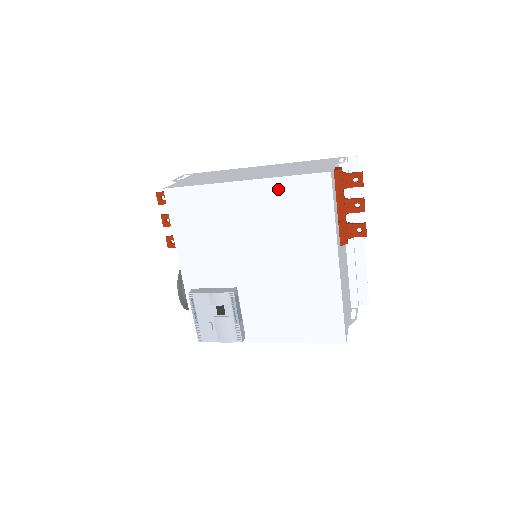
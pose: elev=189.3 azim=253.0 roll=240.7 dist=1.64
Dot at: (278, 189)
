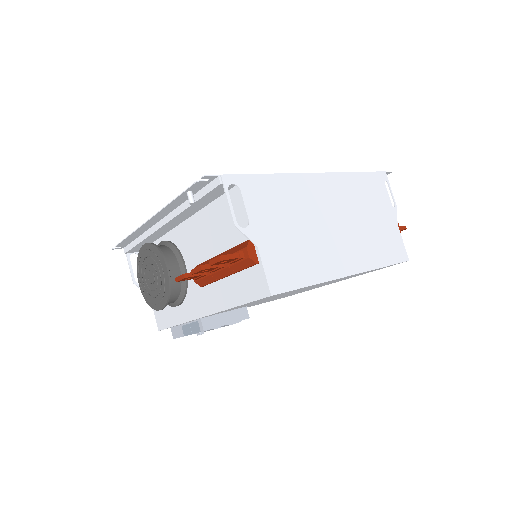
Dot at: occluded
